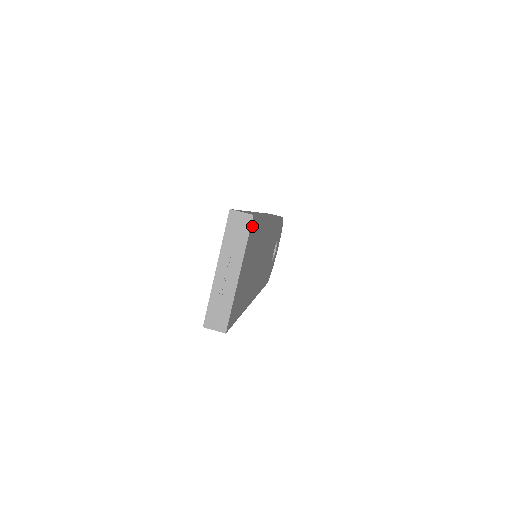
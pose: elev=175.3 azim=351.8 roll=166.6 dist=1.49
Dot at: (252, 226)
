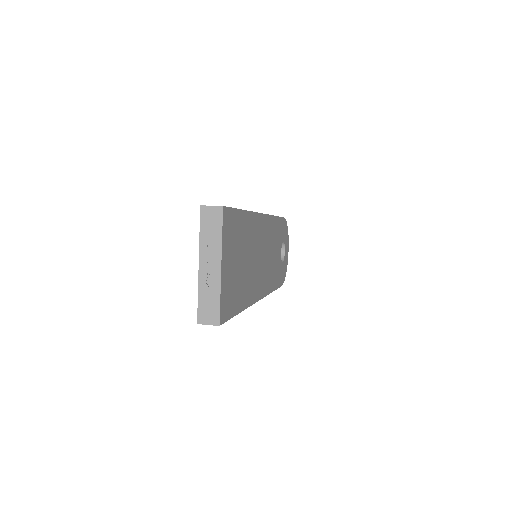
Dot at: (225, 218)
